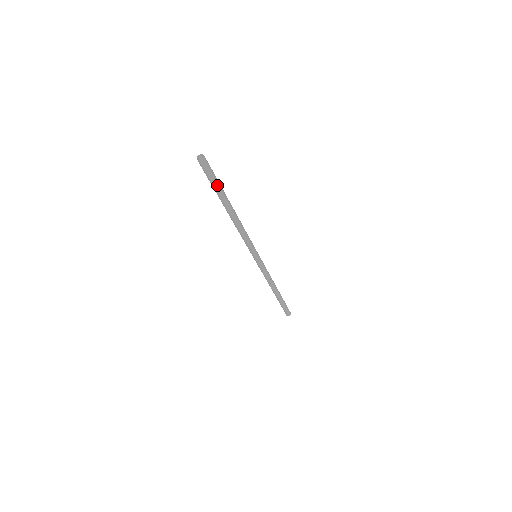
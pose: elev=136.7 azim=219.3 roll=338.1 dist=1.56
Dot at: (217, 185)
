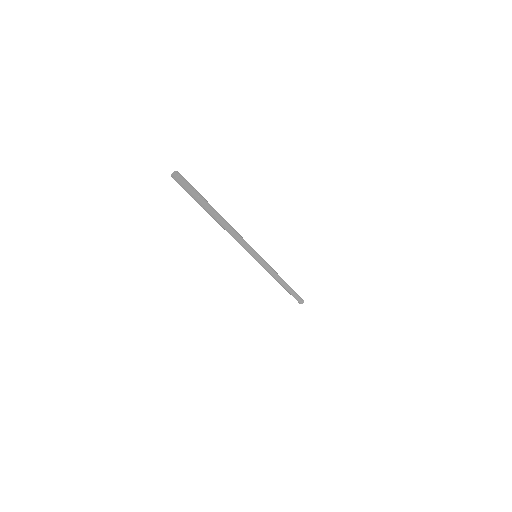
Dot at: (199, 198)
